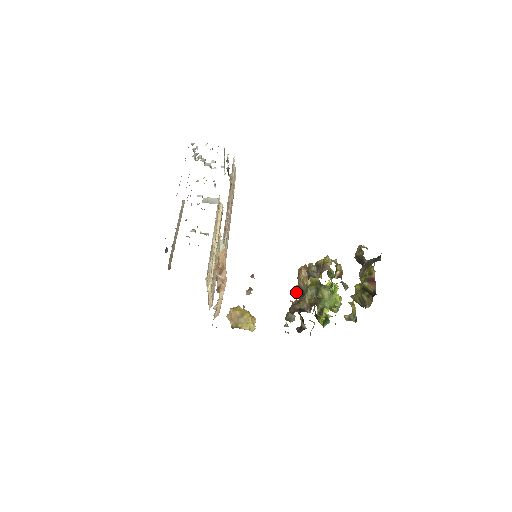
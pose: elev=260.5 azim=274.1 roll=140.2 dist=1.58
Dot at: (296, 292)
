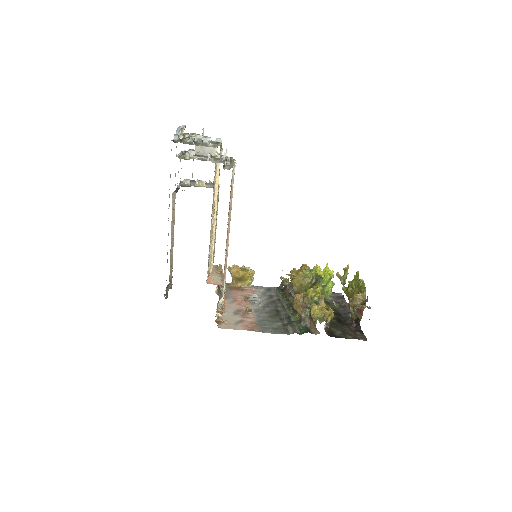
Dot at: (291, 295)
